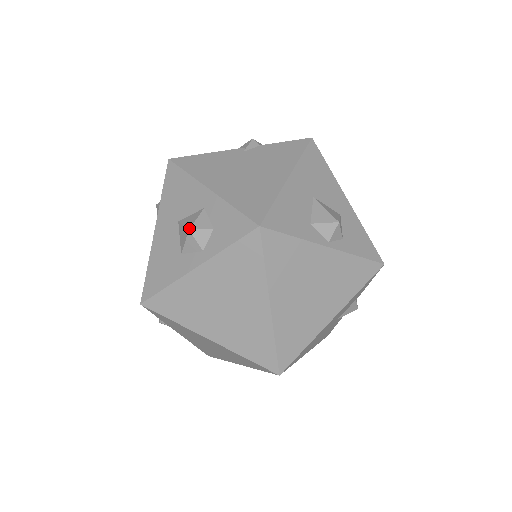
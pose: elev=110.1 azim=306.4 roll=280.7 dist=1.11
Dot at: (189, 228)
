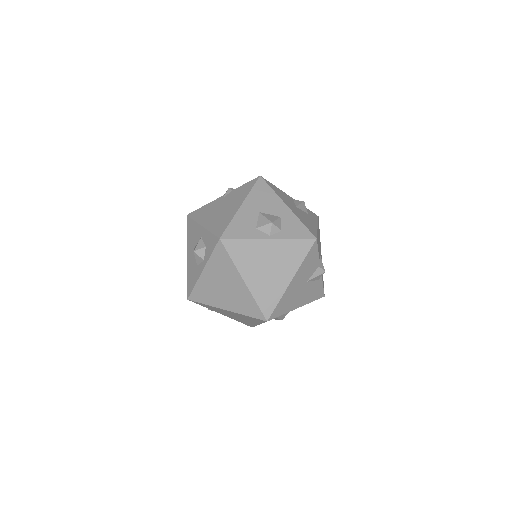
Dot at: (194, 250)
